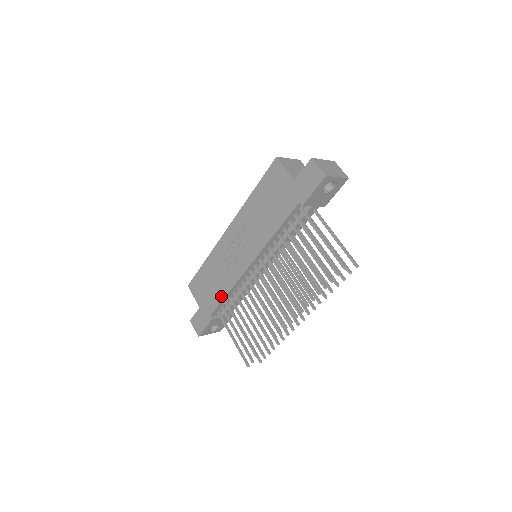
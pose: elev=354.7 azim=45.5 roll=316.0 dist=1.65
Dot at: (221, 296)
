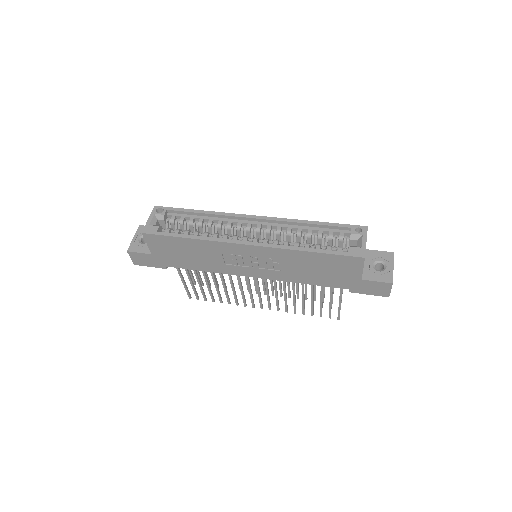
Dot at: (195, 268)
